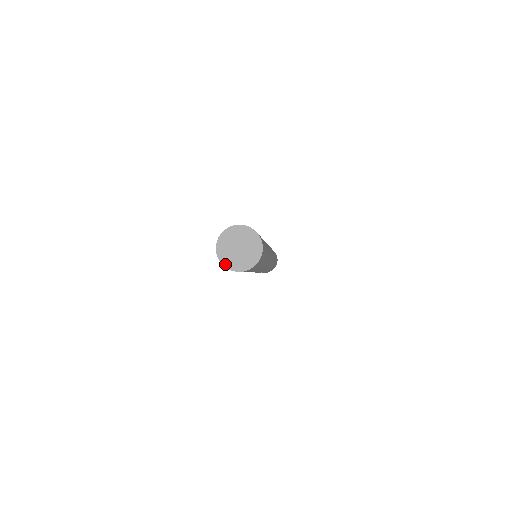
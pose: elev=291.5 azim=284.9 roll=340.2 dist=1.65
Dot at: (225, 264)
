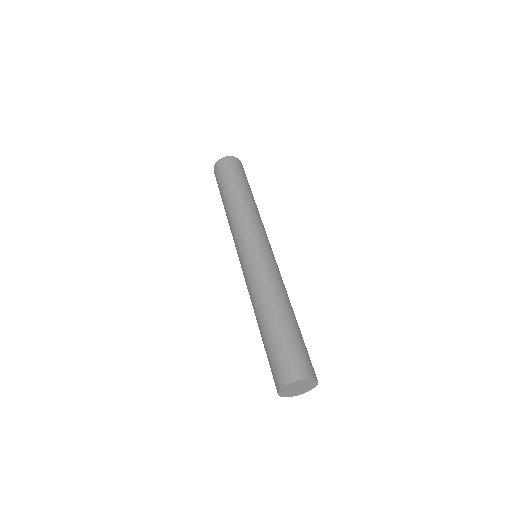
Dot at: (290, 396)
